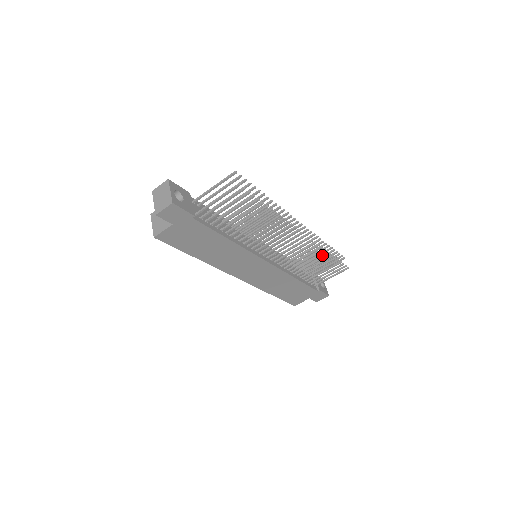
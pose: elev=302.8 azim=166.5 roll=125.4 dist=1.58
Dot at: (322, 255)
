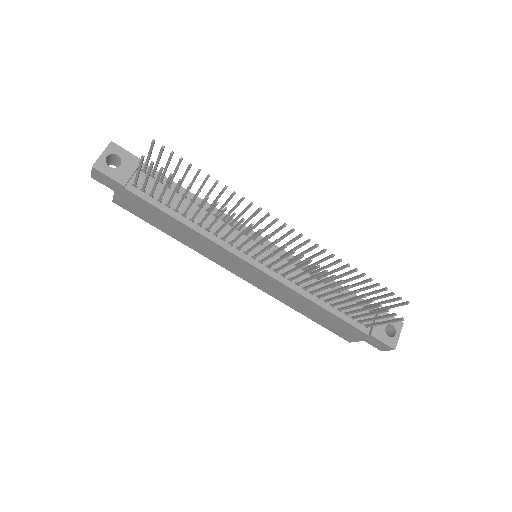
Dot at: (337, 283)
